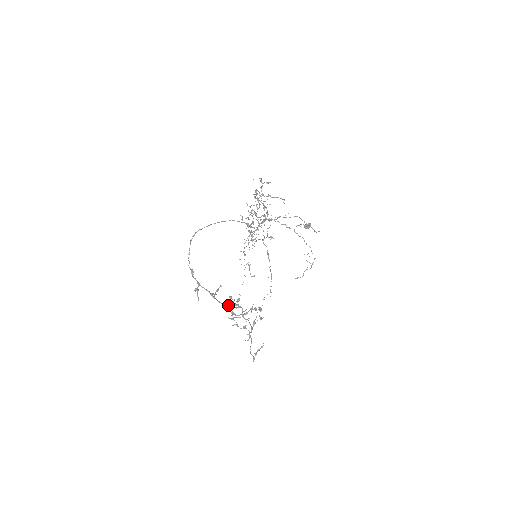
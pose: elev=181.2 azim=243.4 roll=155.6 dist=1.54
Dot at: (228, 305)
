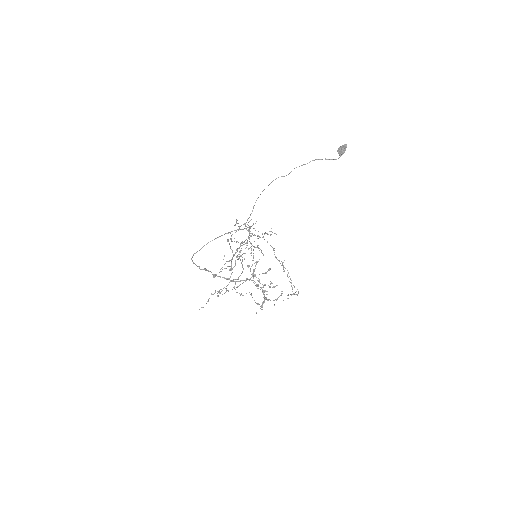
Dot at: (244, 280)
